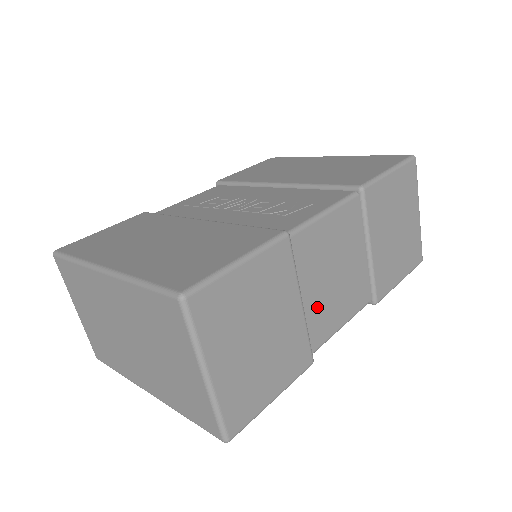
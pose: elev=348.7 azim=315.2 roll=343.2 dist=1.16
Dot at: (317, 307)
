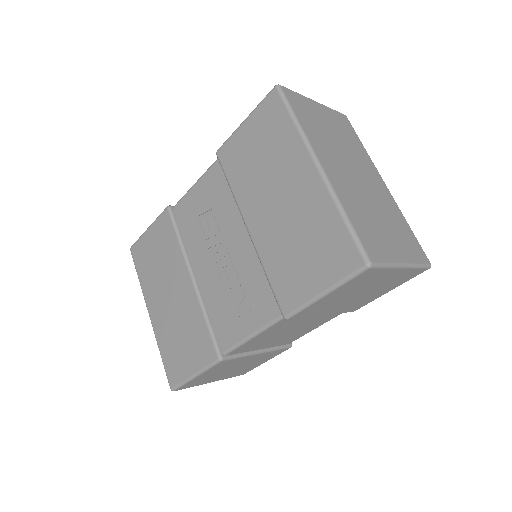
Dot at: (280, 341)
